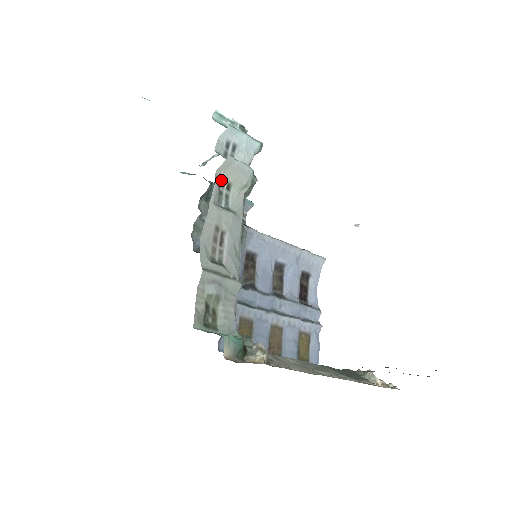
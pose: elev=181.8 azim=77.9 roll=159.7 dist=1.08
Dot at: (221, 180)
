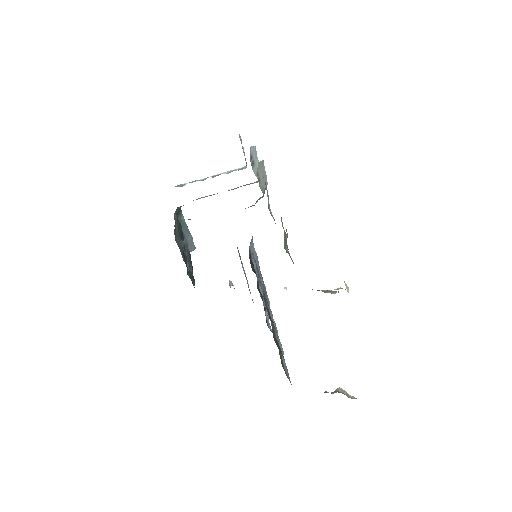
Dot at: (257, 172)
